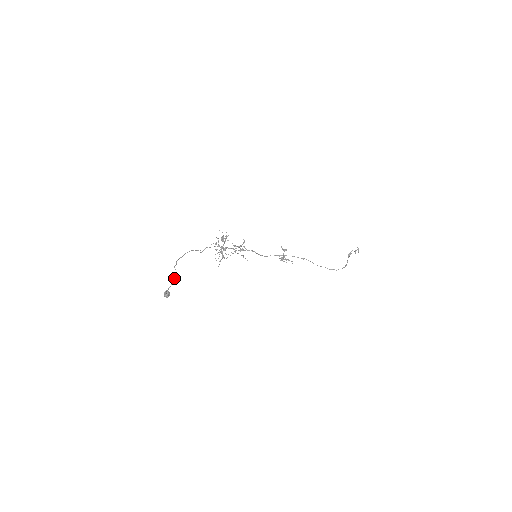
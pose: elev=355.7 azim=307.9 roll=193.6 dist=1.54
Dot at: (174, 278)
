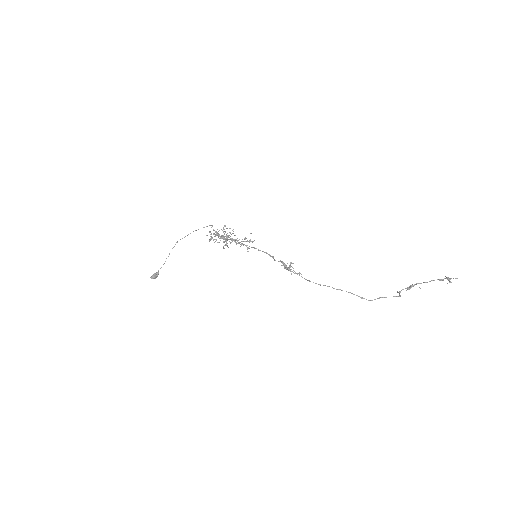
Dot at: (164, 263)
